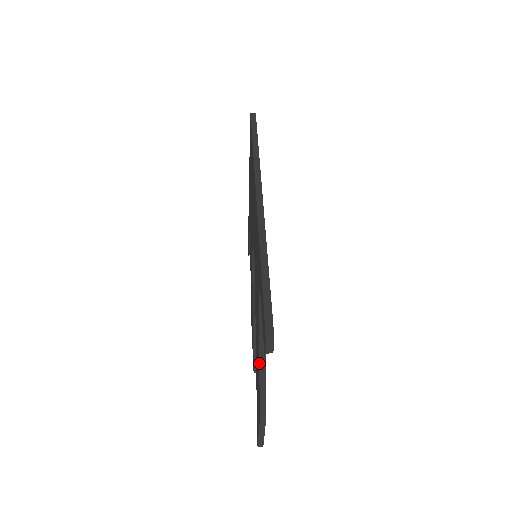
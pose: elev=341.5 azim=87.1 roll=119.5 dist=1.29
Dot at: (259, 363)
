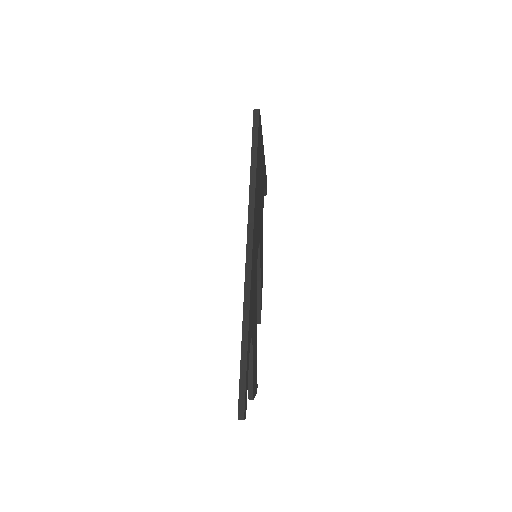
Dot at: occluded
